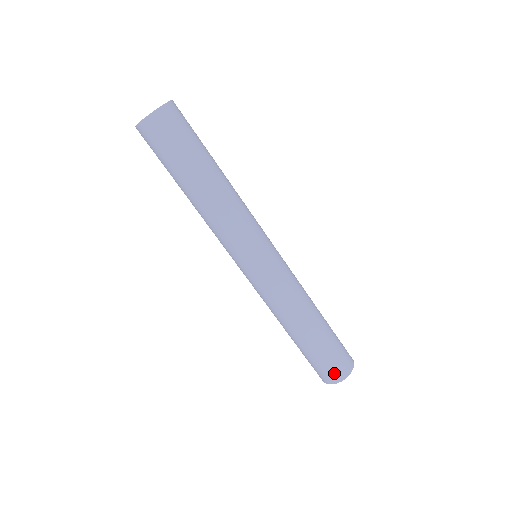
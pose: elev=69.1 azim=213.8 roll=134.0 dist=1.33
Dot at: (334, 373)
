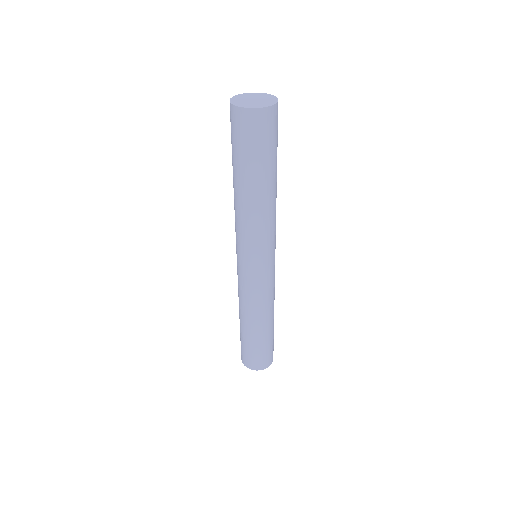
Dot at: (258, 363)
